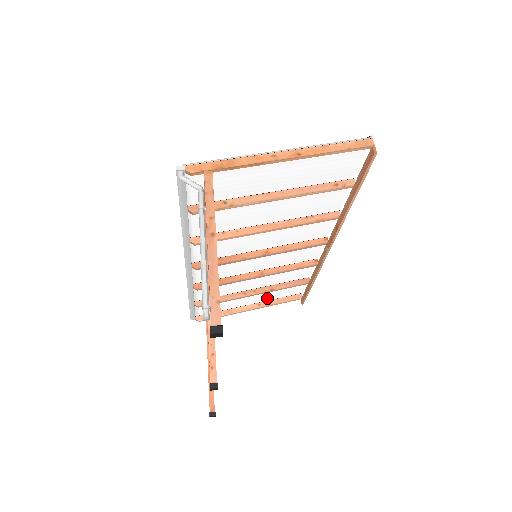
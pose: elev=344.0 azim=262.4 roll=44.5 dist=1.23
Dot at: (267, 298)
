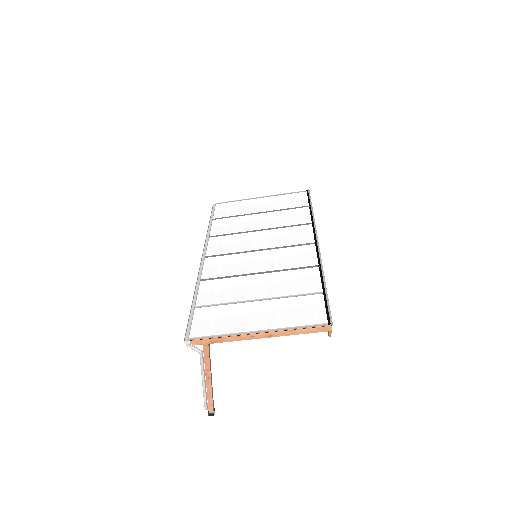
Dot at: (277, 198)
